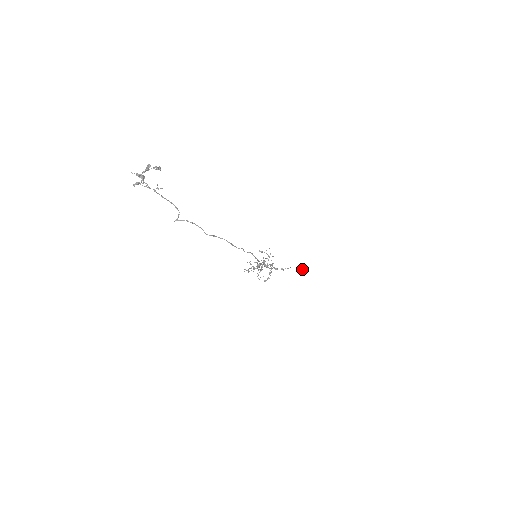
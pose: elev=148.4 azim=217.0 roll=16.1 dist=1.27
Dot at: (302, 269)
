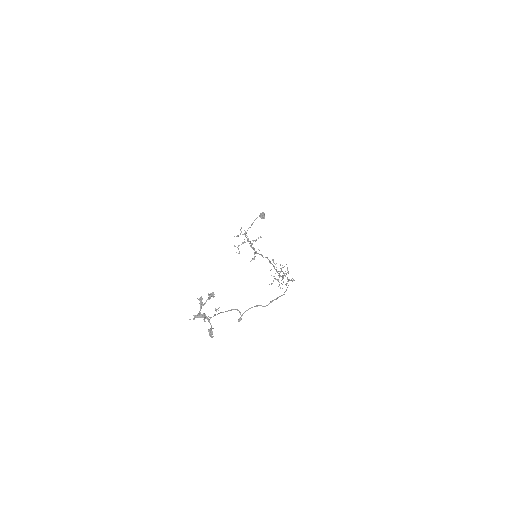
Dot at: (261, 216)
